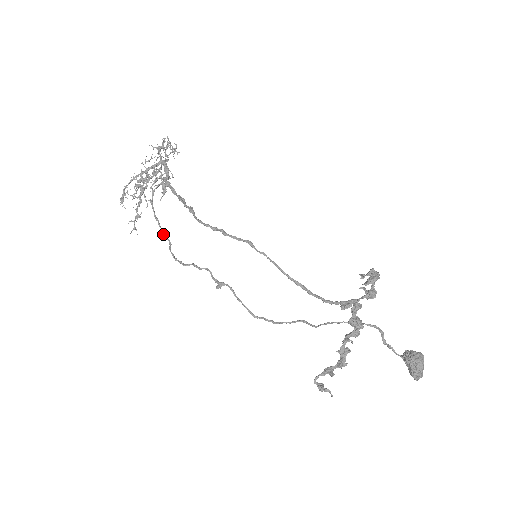
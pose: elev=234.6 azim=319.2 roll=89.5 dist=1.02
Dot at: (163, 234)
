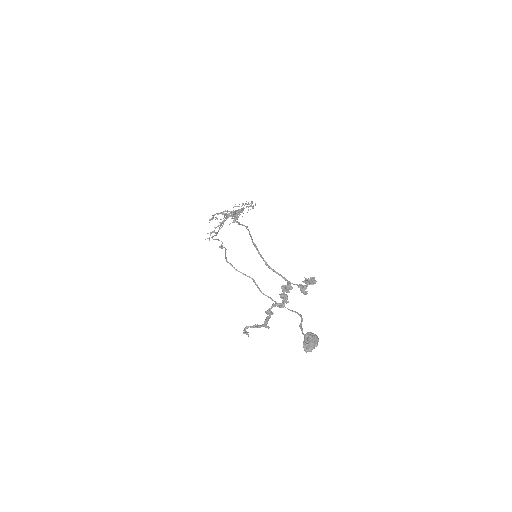
Dot at: (217, 232)
